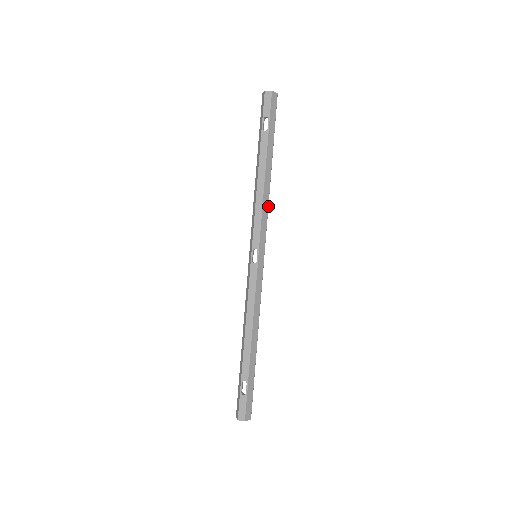
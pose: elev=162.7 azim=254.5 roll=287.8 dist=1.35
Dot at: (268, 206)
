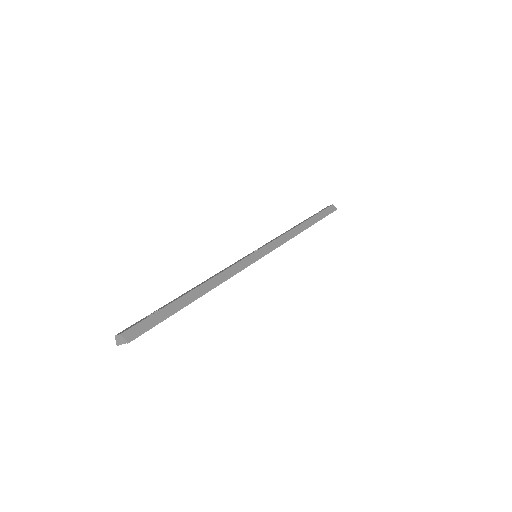
Dot at: occluded
